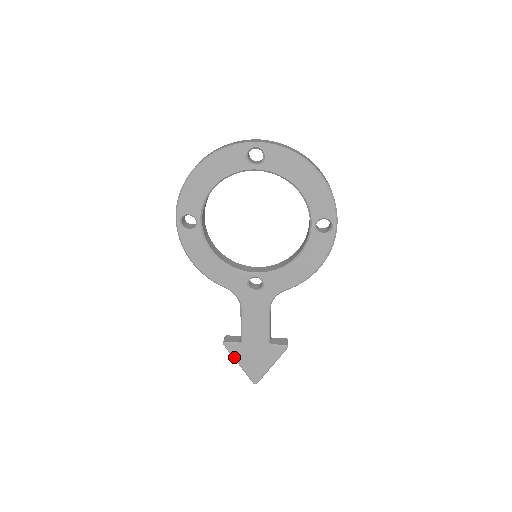
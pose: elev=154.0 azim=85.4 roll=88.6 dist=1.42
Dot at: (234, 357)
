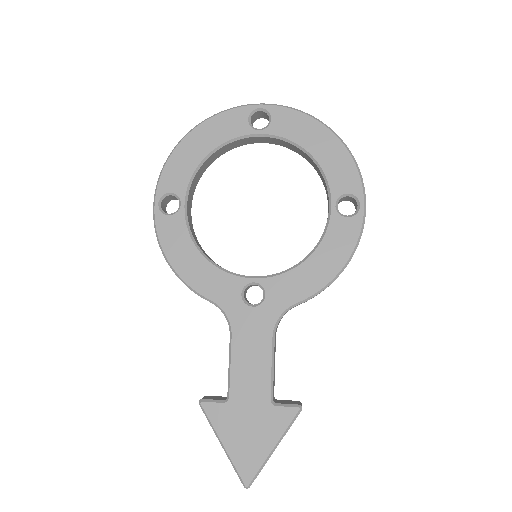
Dot at: (215, 428)
